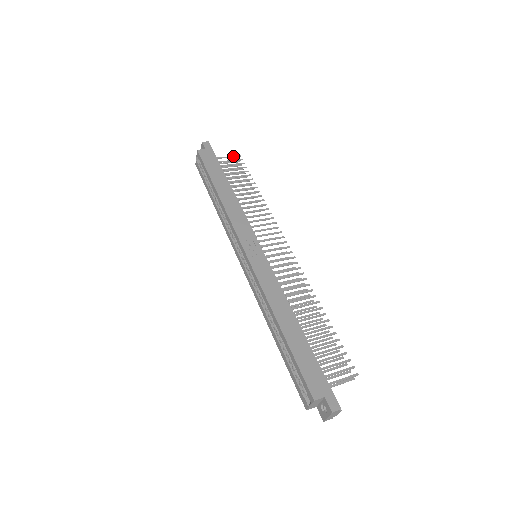
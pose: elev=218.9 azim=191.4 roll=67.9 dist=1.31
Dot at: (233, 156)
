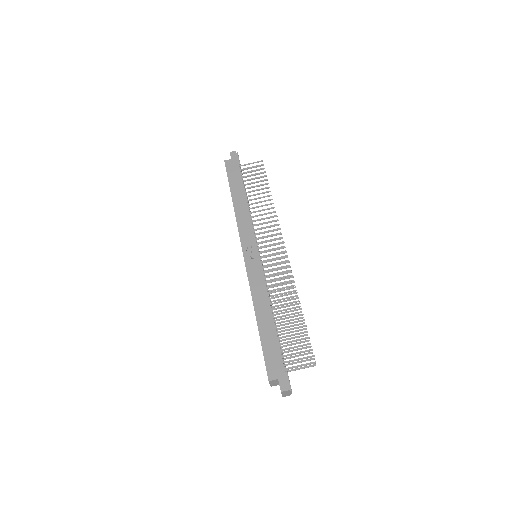
Dot at: (256, 162)
